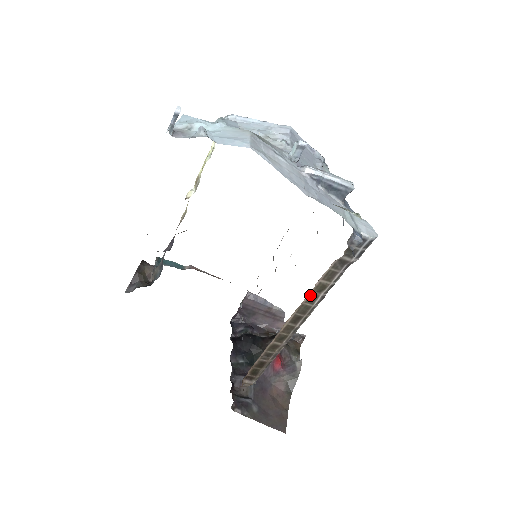
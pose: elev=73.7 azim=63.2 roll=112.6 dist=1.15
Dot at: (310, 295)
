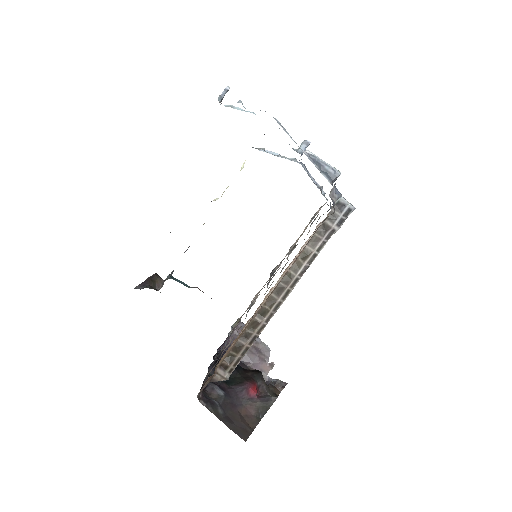
Dot at: (295, 262)
